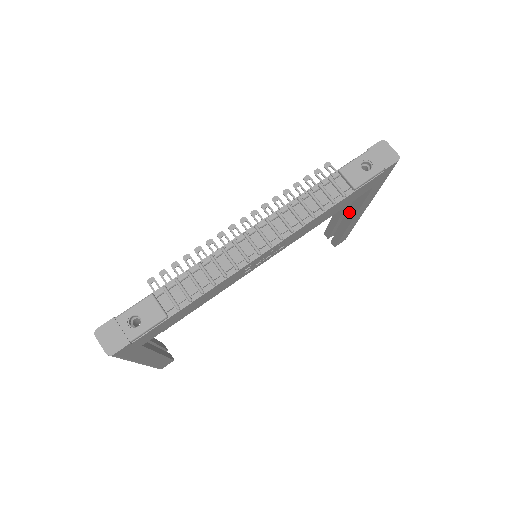
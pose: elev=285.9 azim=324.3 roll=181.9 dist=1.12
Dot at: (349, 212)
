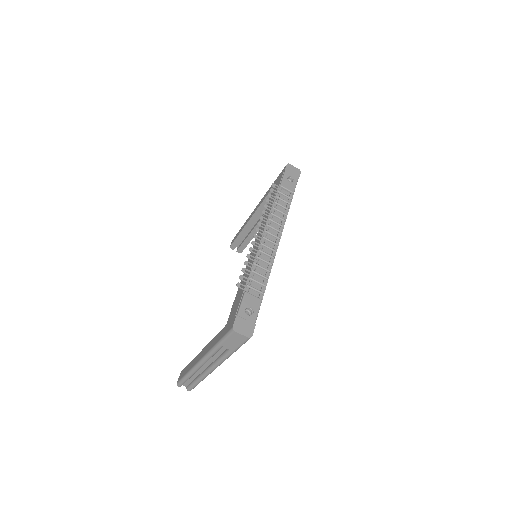
Dot at: occluded
